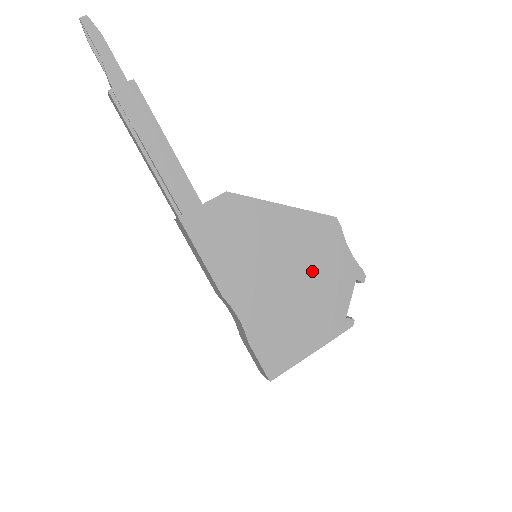
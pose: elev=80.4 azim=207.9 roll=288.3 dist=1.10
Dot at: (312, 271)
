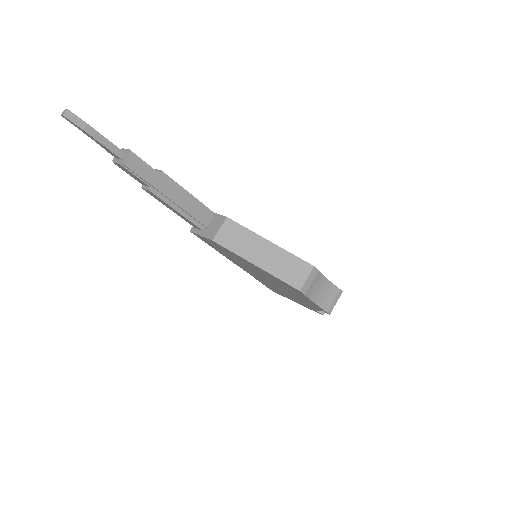
Dot at: (287, 290)
